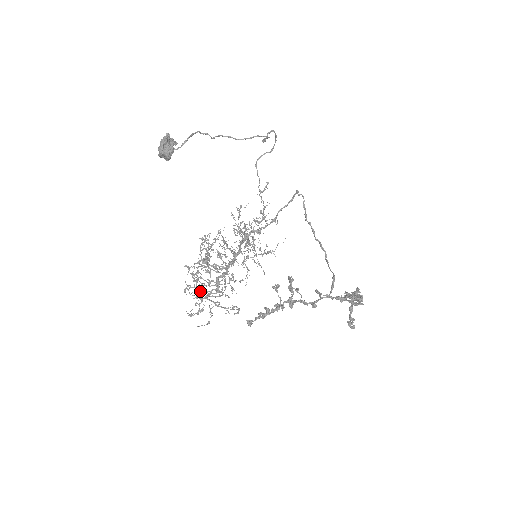
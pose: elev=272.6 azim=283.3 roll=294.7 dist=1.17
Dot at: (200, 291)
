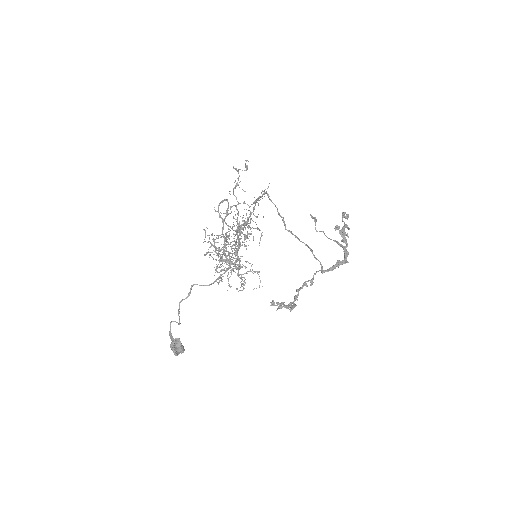
Dot at: occluded
